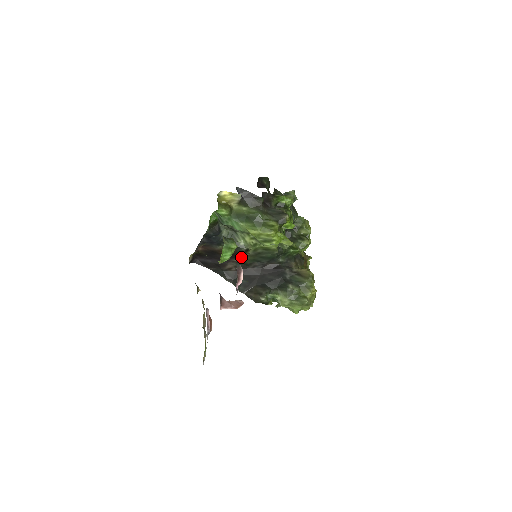
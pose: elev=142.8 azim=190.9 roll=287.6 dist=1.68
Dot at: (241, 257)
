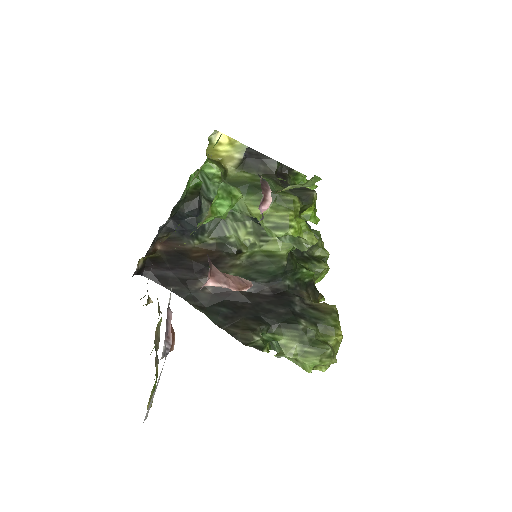
Dot at: (226, 267)
